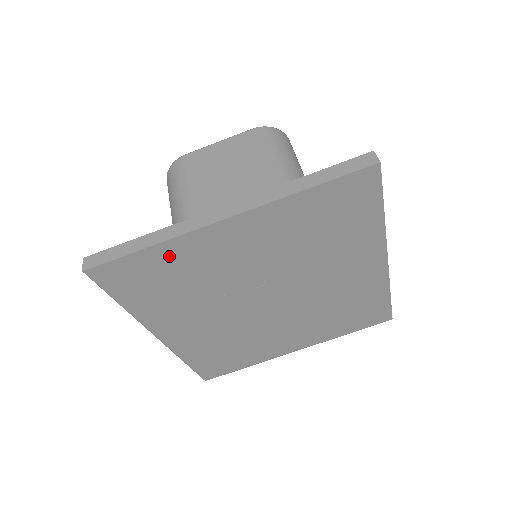
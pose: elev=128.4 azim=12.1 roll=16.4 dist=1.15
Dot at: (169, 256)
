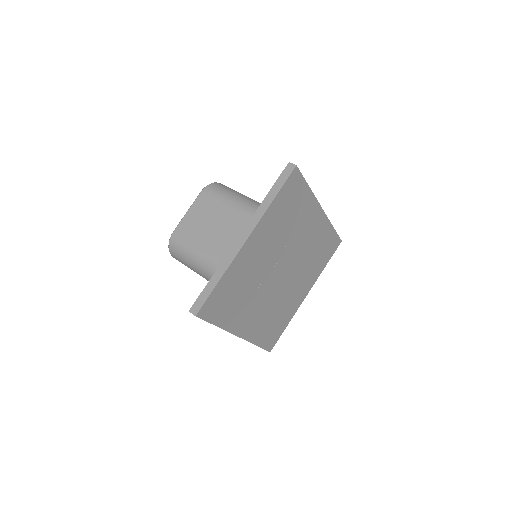
Dot at: (230, 279)
